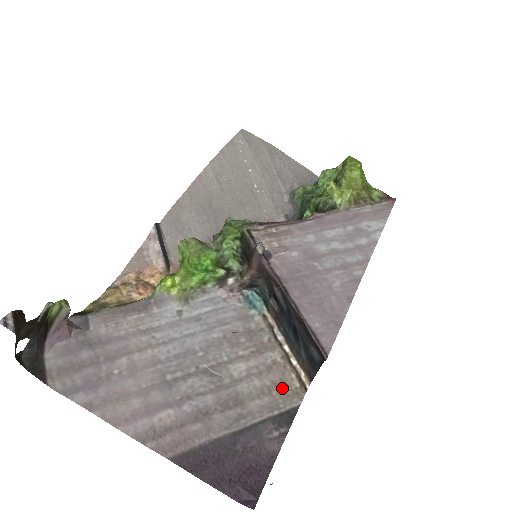
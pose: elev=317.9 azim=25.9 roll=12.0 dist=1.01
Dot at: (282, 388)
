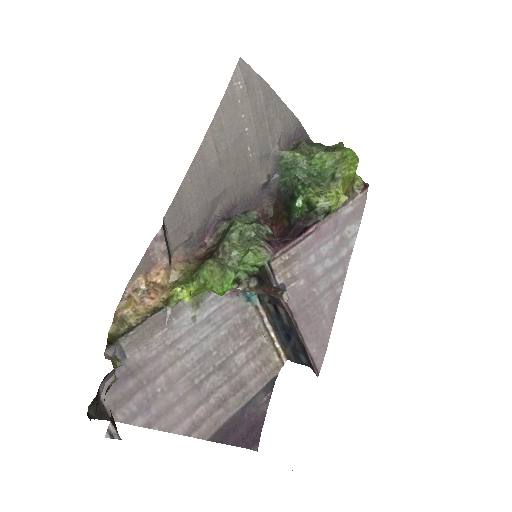
Dot at: (268, 364)
